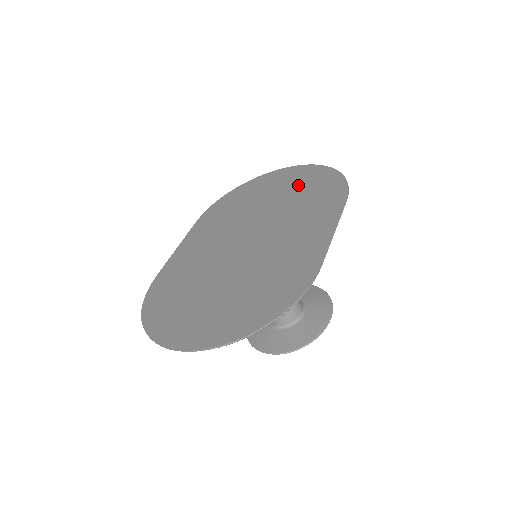
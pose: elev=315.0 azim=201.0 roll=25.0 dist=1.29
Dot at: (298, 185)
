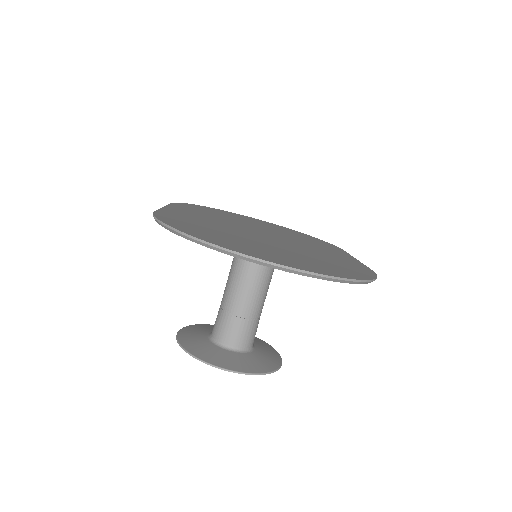
Dot at: (280, 229)
